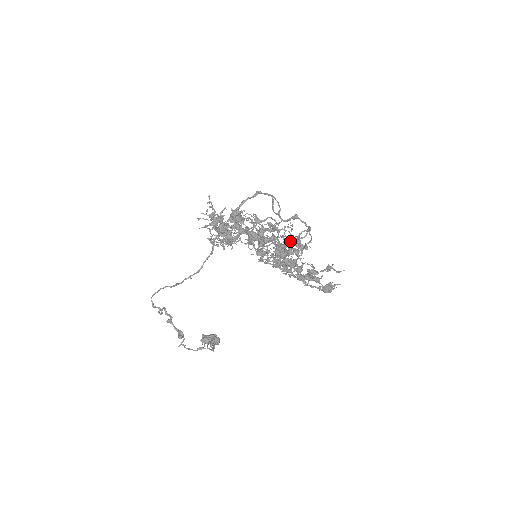
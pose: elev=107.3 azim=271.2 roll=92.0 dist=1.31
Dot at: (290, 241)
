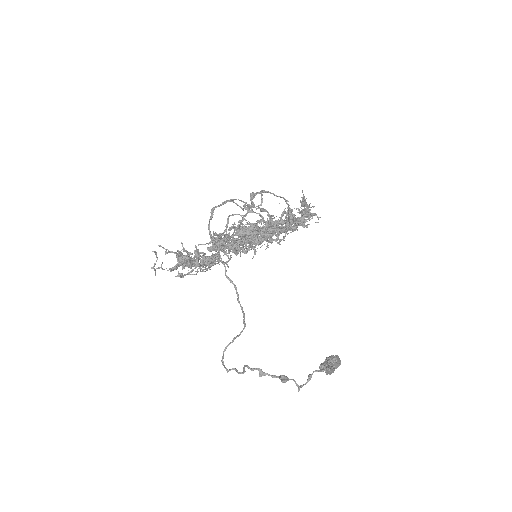
Dot at: occluded
